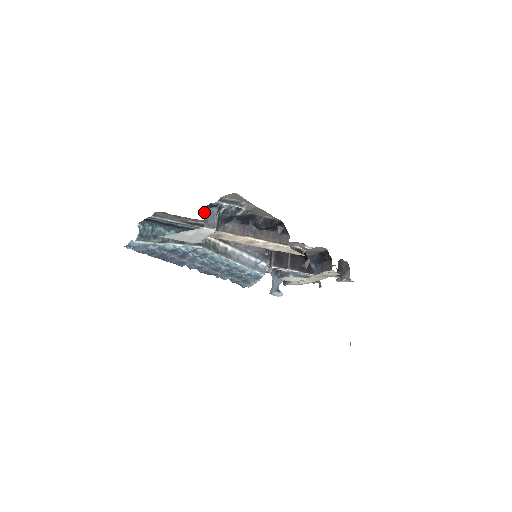
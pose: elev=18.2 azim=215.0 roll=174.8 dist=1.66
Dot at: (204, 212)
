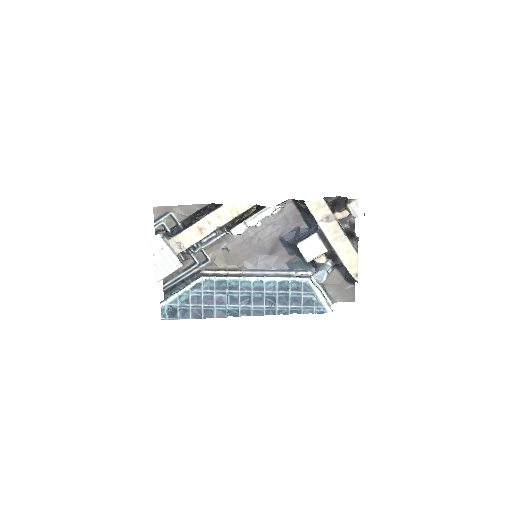
Dot at: occluded
